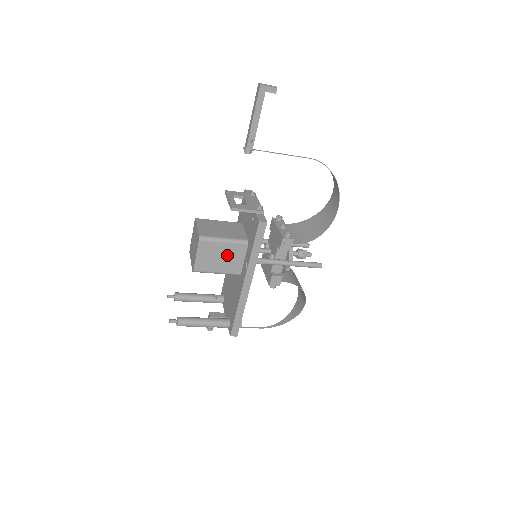
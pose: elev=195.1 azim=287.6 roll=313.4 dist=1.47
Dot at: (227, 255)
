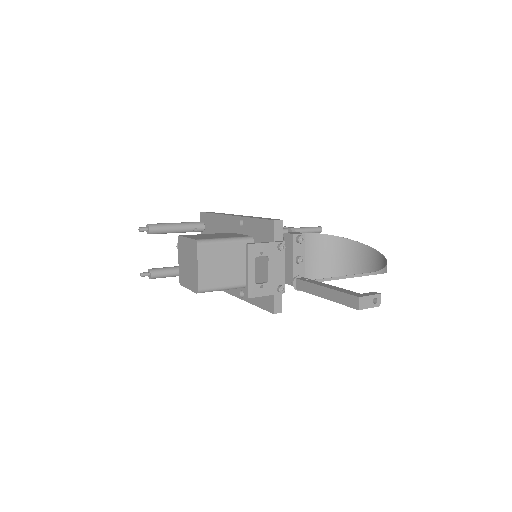
Dot at: occluded
